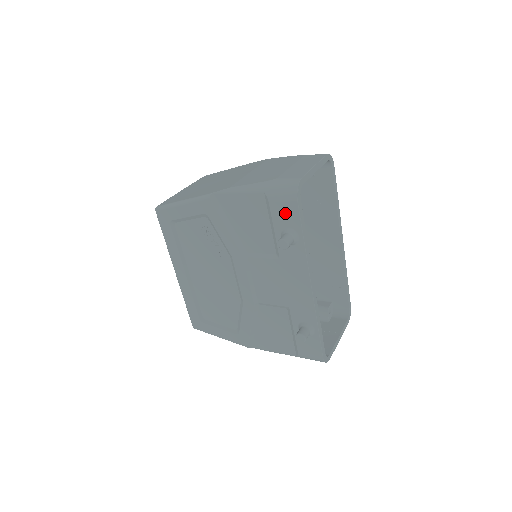
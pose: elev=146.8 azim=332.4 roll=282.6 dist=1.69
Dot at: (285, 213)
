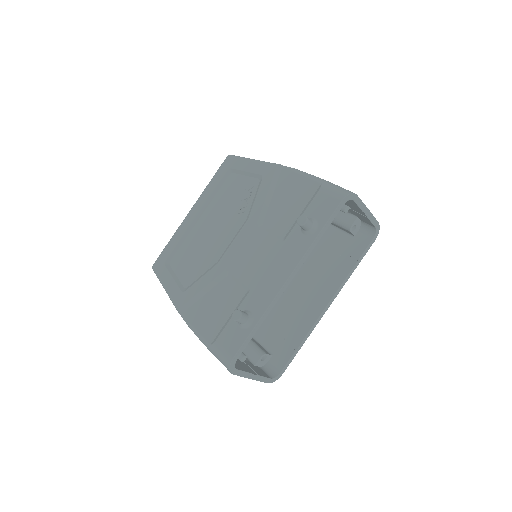
Dot at: (323, 206)
